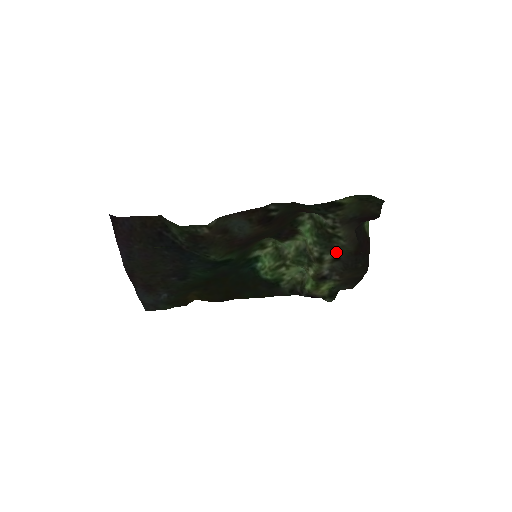
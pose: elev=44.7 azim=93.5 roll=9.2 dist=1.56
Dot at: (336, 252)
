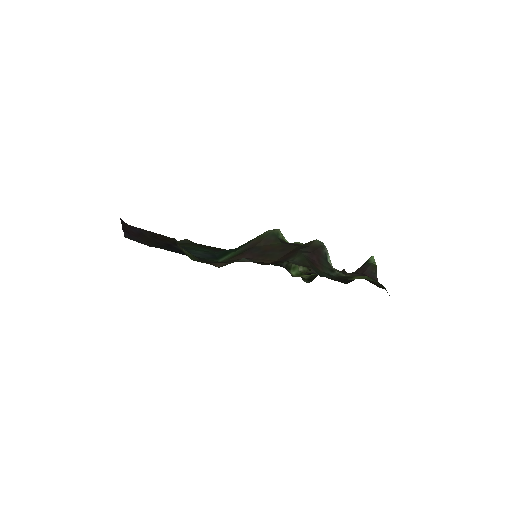
Dot at: occluded
